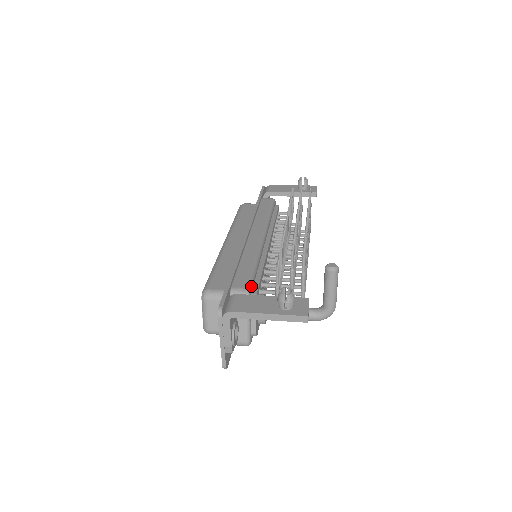
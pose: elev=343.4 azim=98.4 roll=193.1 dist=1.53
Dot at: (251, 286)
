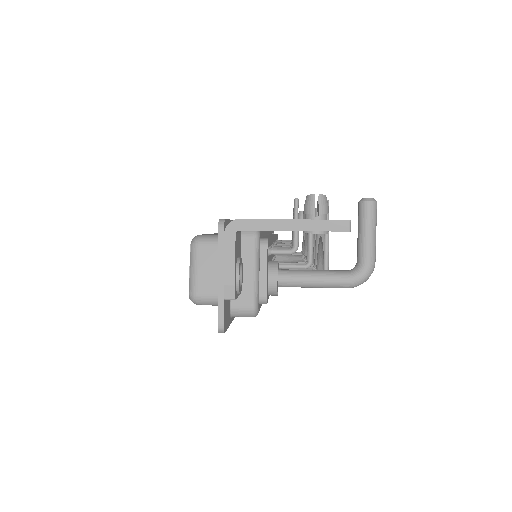
Dot at: occluded
